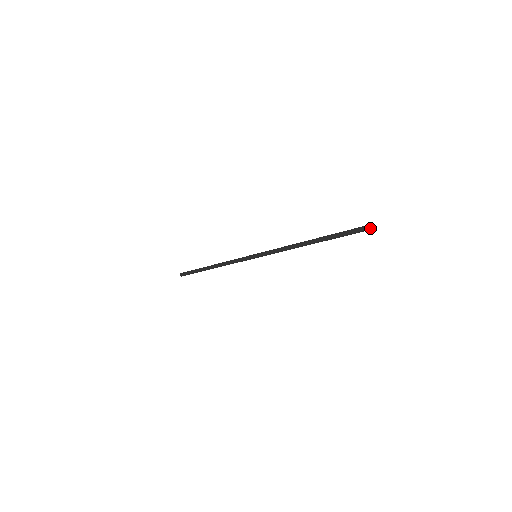
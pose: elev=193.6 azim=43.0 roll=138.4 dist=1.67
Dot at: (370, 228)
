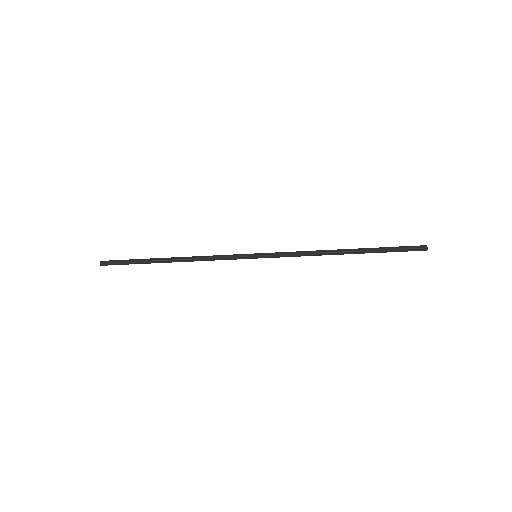
Dot at: (427, 248)
